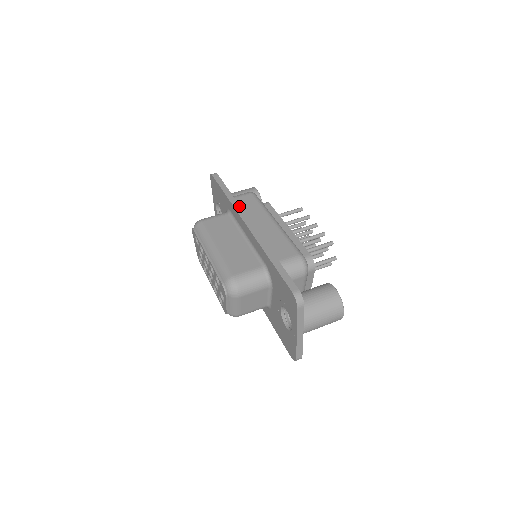
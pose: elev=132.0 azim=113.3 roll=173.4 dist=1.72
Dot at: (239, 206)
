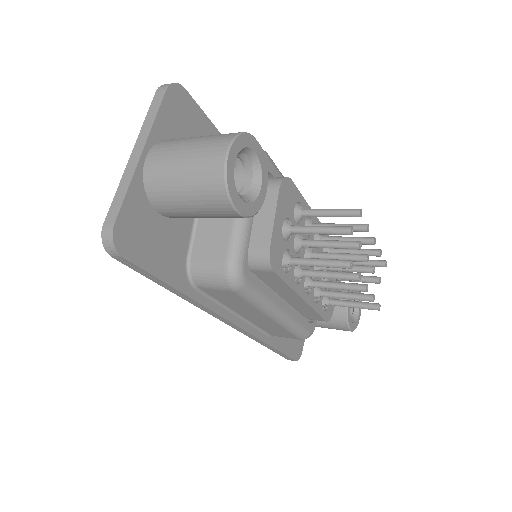
Dot at: occluded
